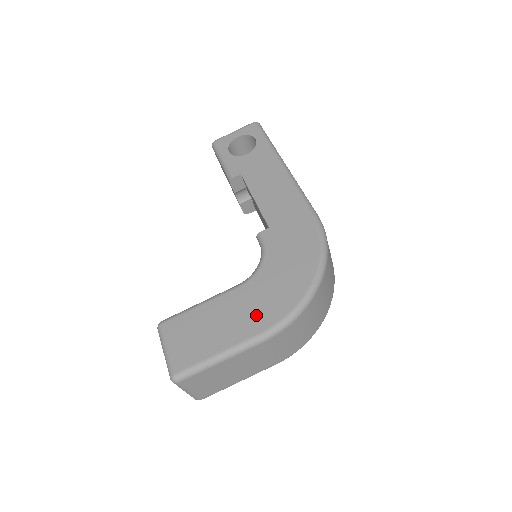
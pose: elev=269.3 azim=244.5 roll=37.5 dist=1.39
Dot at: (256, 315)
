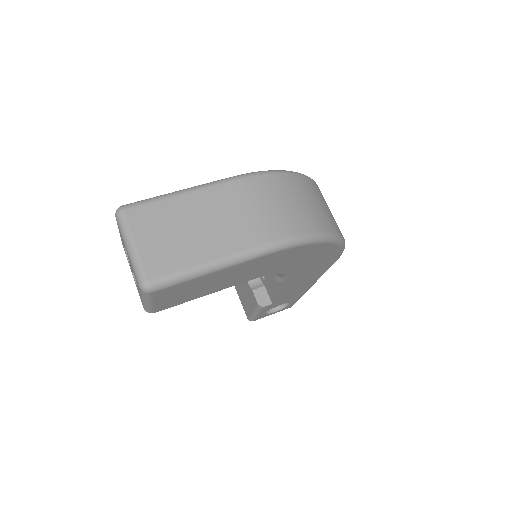
Dot at: occluded
